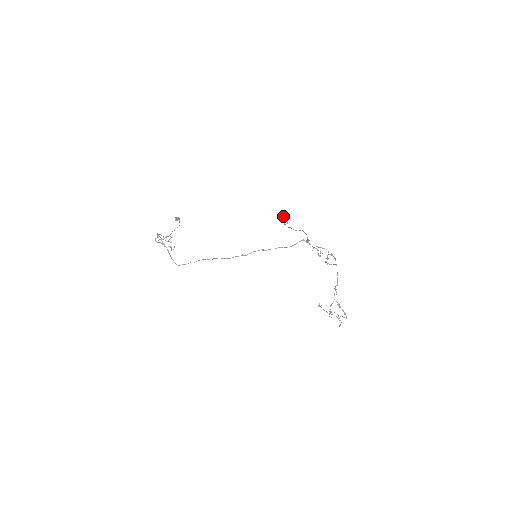
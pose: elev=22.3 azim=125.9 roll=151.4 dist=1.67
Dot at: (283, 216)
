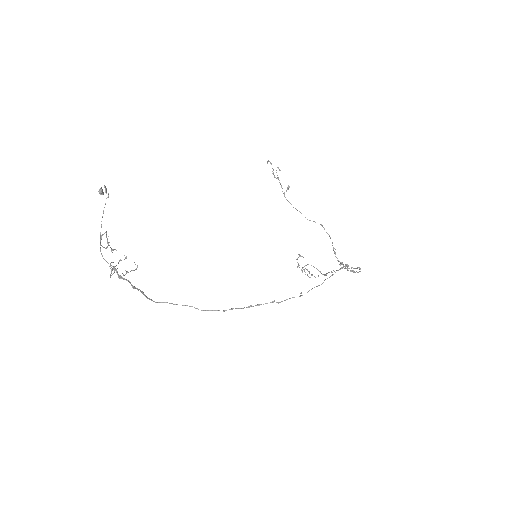
Dot at: (273, 169)
